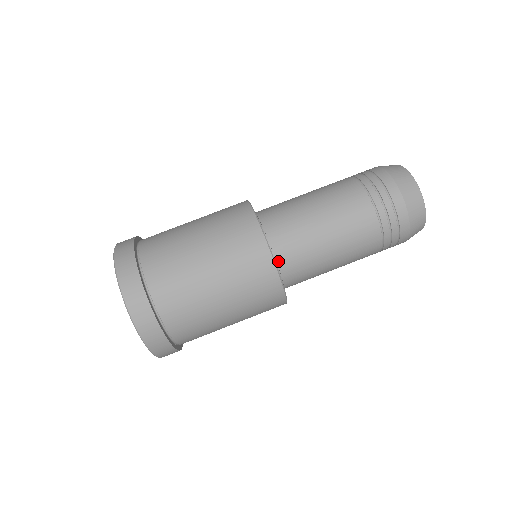
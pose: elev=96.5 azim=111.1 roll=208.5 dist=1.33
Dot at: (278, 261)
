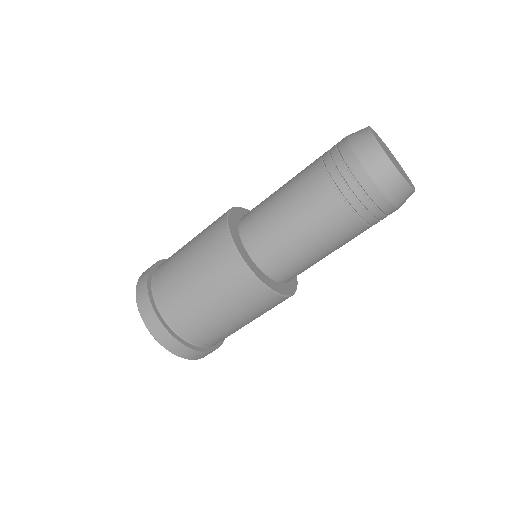
Dot at: occluded
